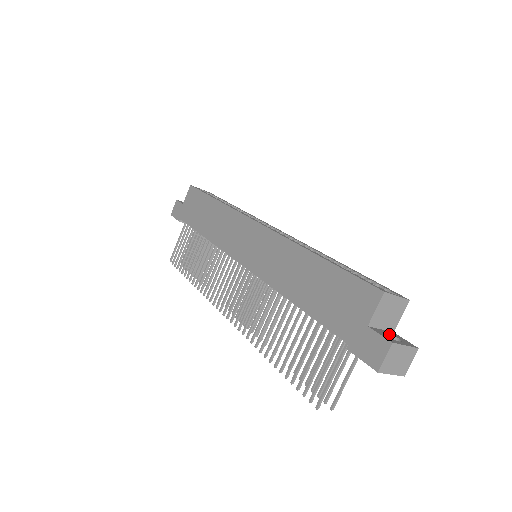
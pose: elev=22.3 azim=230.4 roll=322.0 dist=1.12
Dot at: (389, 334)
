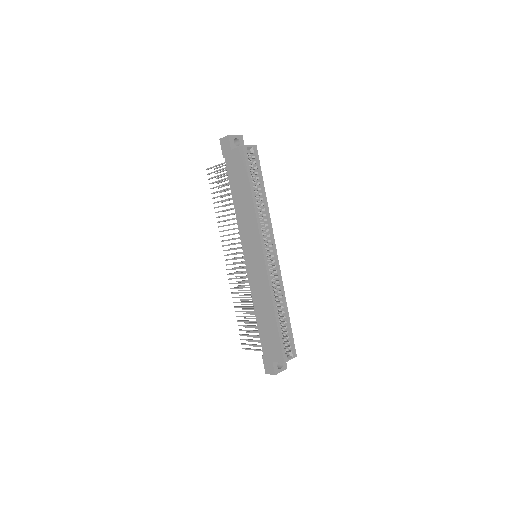
Dot at: occluded
